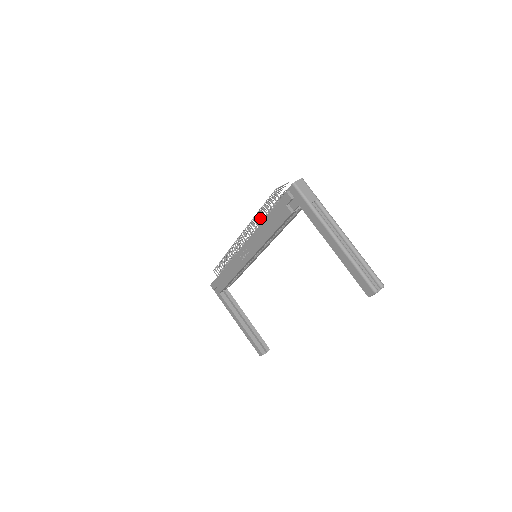
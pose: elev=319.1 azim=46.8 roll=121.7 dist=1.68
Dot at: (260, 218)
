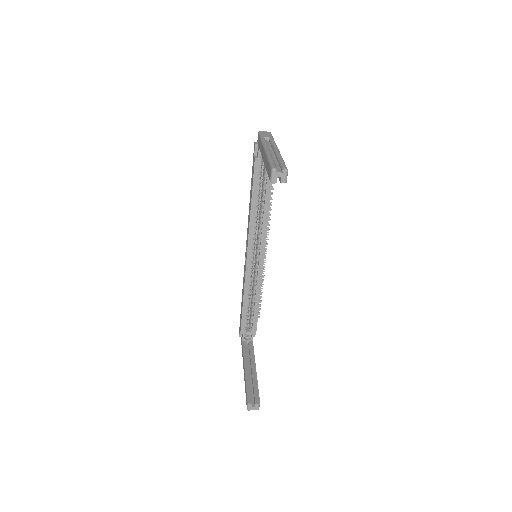
Dot at: occluded
